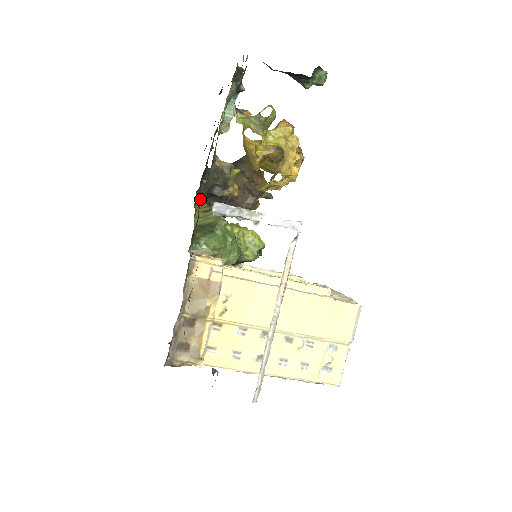
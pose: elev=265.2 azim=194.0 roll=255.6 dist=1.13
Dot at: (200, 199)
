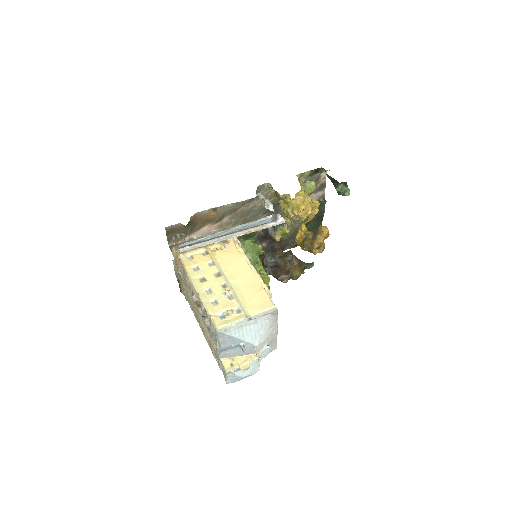
Dot at: occluded
